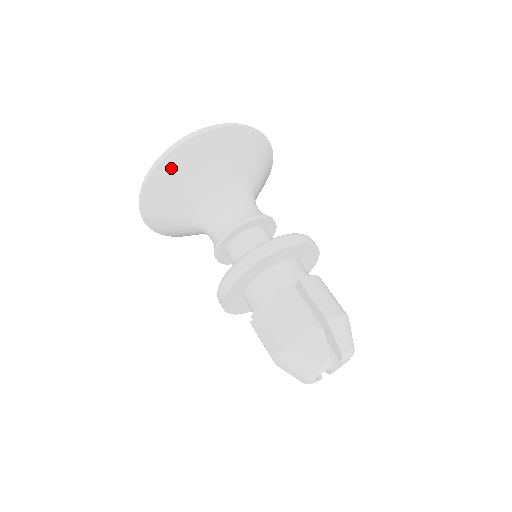
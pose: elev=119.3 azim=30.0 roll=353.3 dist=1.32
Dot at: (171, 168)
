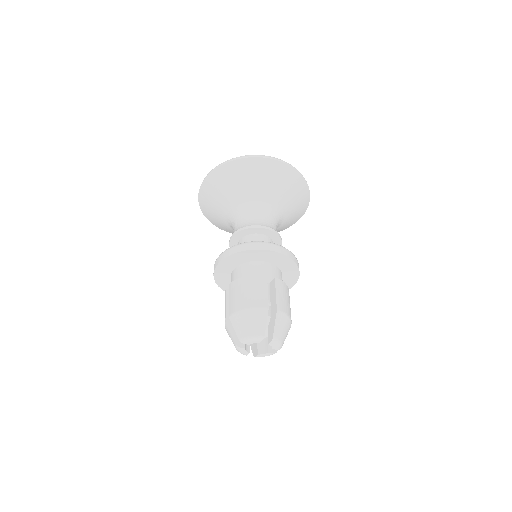
Dot at: (240, 167)
